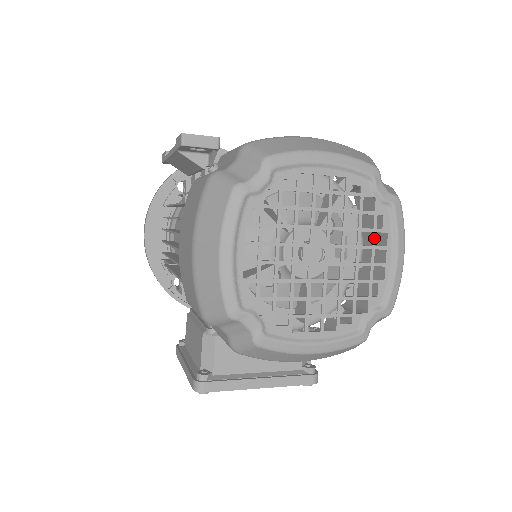
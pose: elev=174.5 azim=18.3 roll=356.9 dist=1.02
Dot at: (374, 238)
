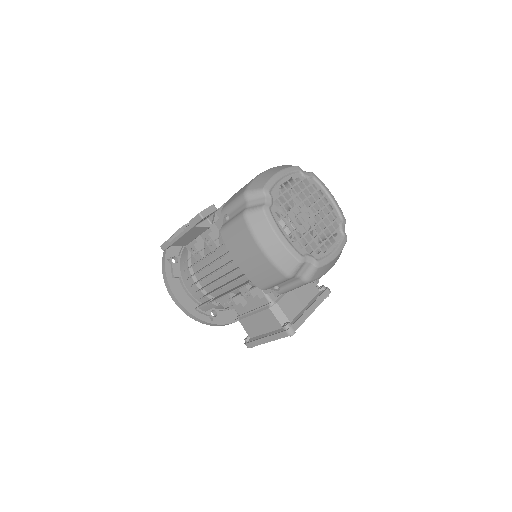
Dot at: (318, 195)
